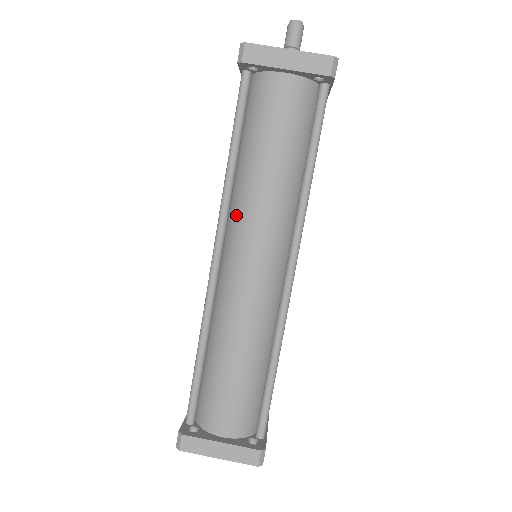
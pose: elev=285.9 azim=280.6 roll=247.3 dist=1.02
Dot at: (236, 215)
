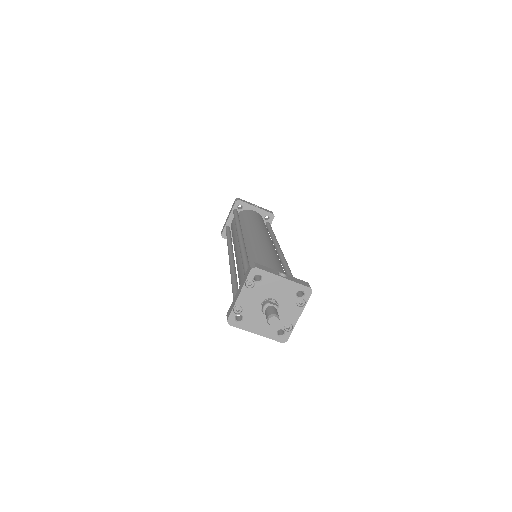
Dot at: occluded
